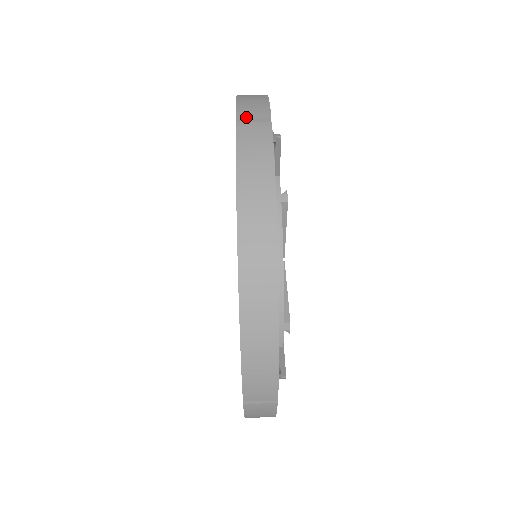
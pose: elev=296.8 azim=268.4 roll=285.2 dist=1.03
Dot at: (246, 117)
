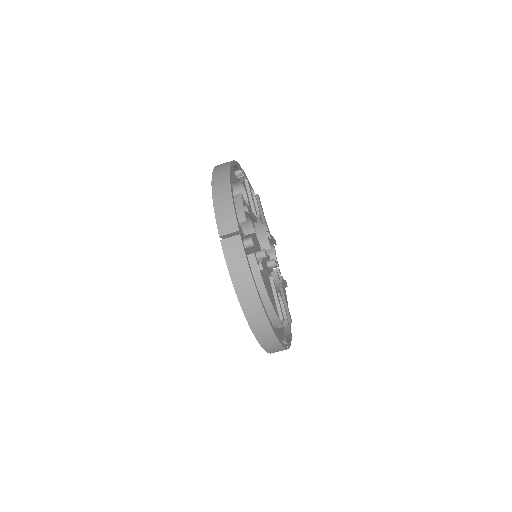
Dot at: (225, 233)
